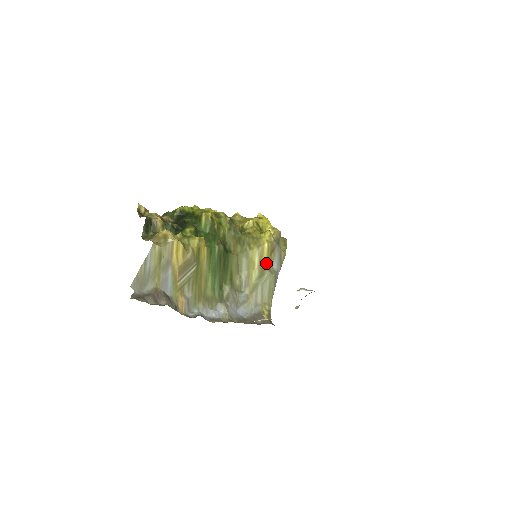
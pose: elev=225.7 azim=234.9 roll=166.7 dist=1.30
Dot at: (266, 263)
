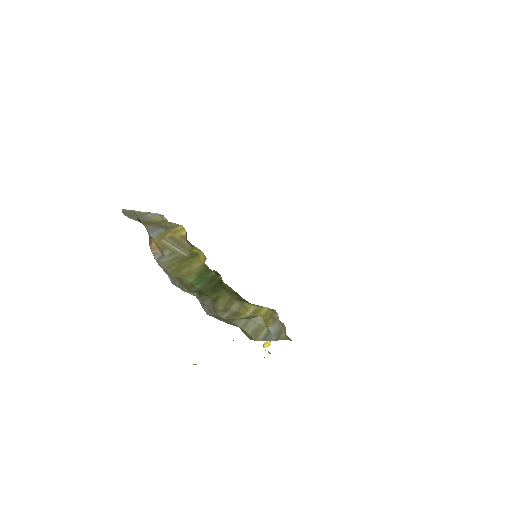
Dot at: occluded
